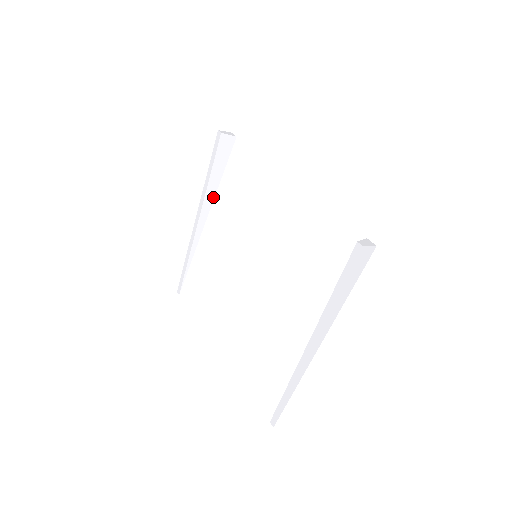
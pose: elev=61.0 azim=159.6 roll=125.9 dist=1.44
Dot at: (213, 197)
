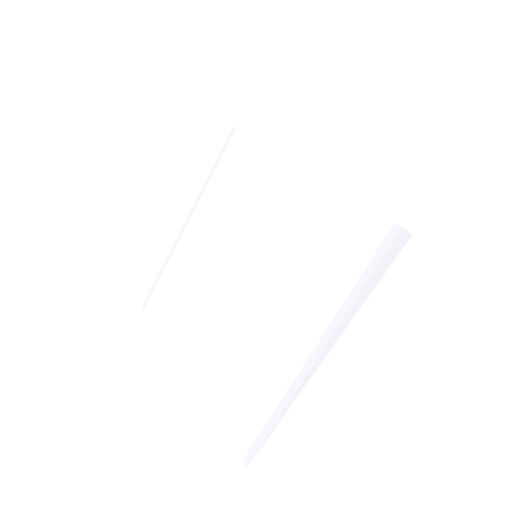
Dot at: (210, 199)
